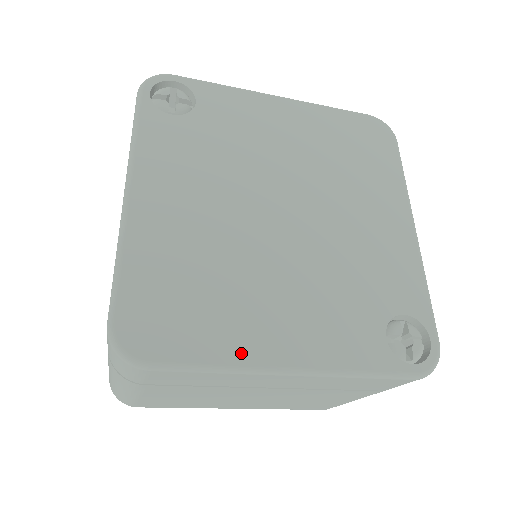
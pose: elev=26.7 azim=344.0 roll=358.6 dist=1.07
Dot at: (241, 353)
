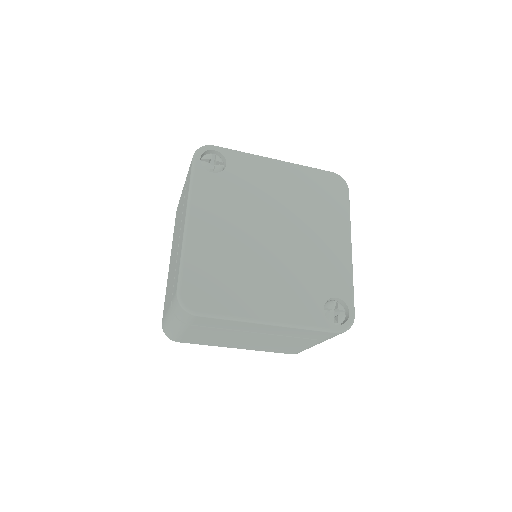
Dot at: (244, 311)
